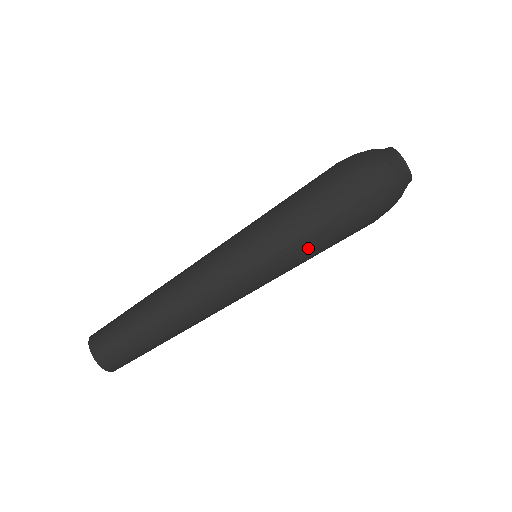
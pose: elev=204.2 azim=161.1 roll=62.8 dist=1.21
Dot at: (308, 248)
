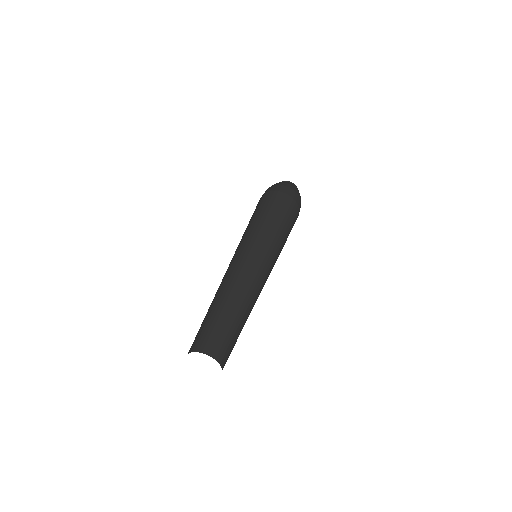
Dot at: (284, 233)
